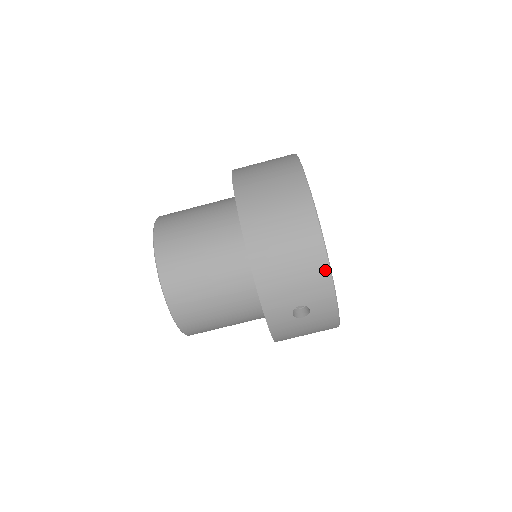
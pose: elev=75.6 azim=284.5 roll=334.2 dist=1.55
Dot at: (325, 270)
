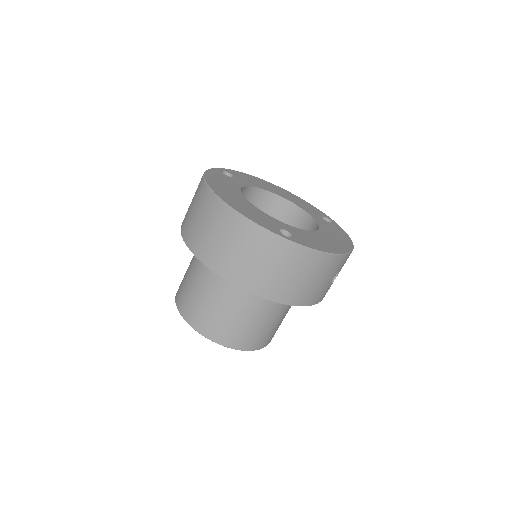
Dot at: (333, 258)
